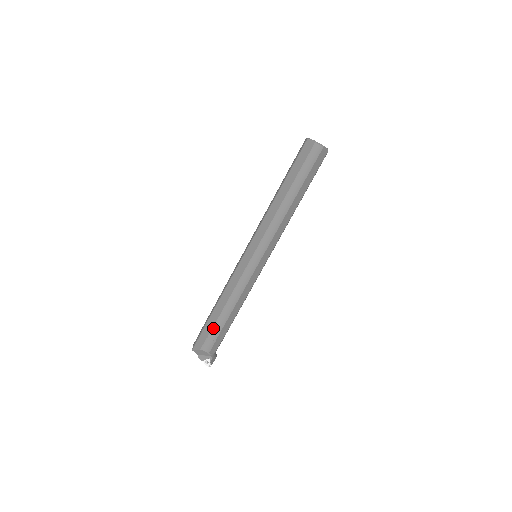
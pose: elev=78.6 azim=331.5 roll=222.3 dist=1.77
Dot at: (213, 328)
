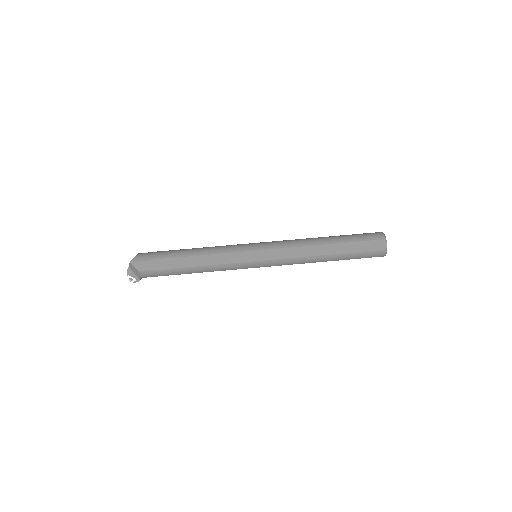
Dot at: (167, 269)
